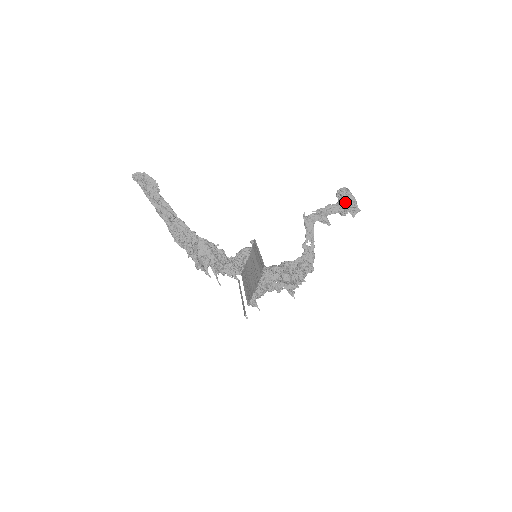
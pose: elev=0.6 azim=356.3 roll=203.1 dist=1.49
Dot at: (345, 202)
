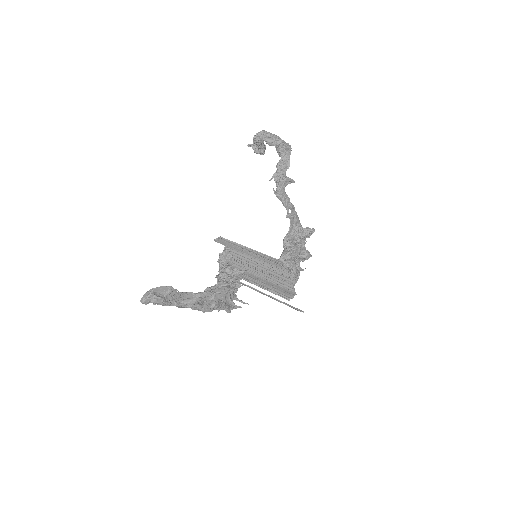
Dot at: (286, 150)
